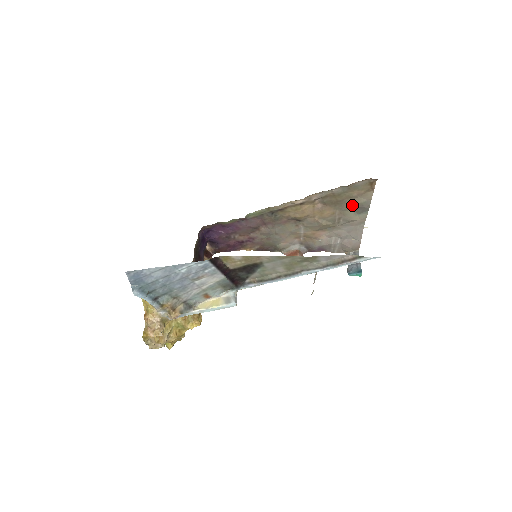
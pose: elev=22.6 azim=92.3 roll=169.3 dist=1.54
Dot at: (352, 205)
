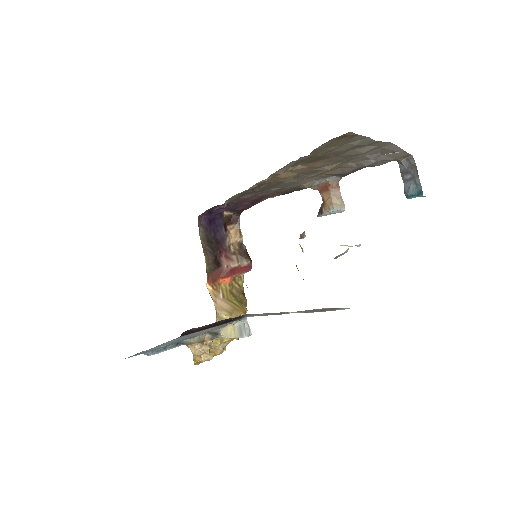
Dot at: (345, 150)
